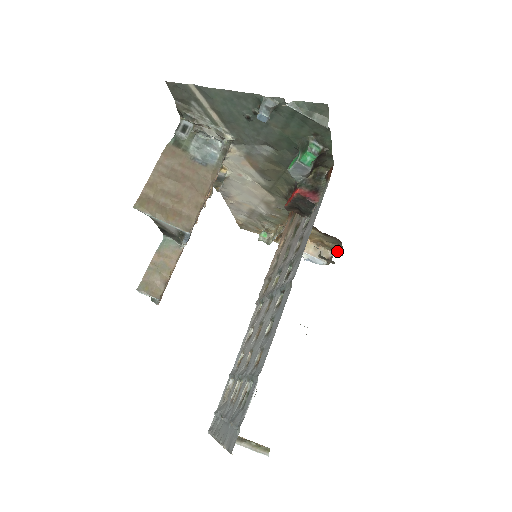
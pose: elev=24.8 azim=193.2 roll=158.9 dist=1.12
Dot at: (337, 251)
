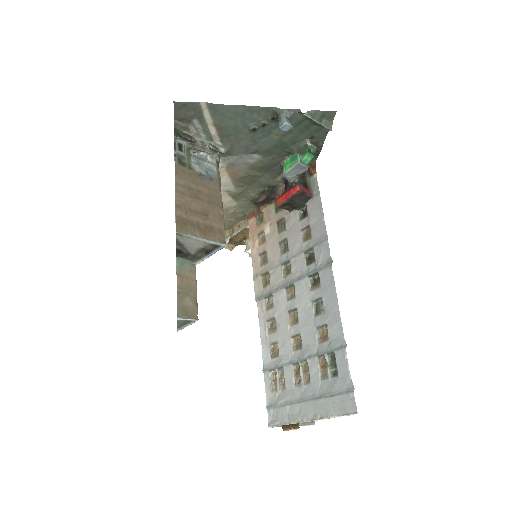
Dot at: occluded
